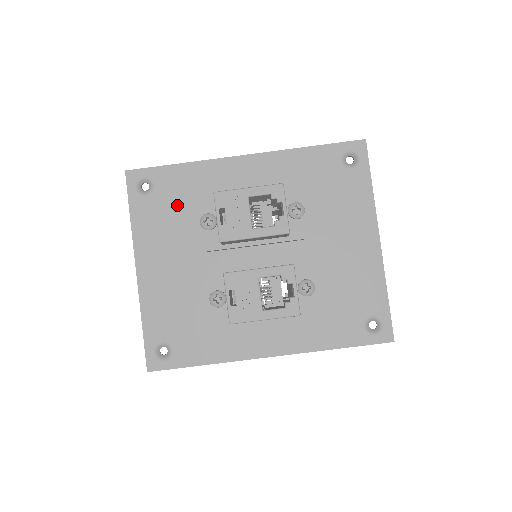
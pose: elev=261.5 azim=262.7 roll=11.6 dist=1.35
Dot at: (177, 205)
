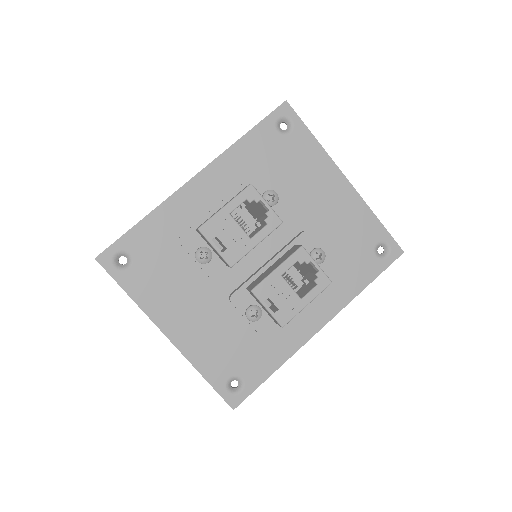
Dot at: (164, 258)
